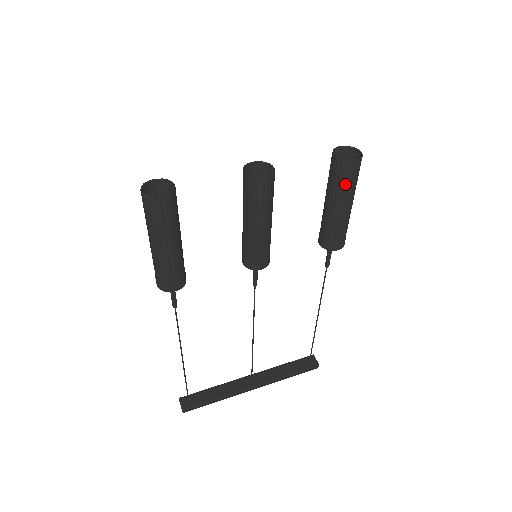
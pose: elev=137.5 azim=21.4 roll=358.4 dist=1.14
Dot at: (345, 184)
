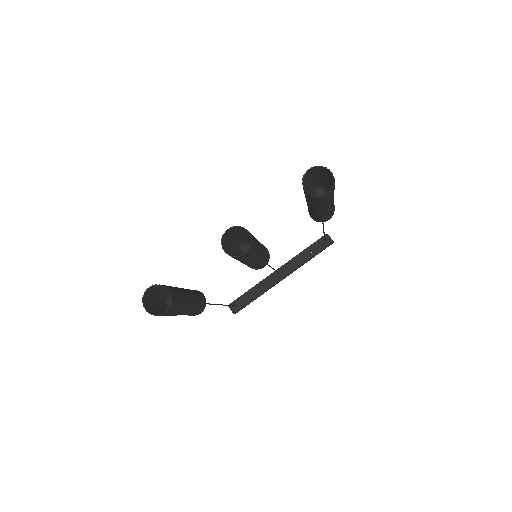
Dot at: (323, 203)
